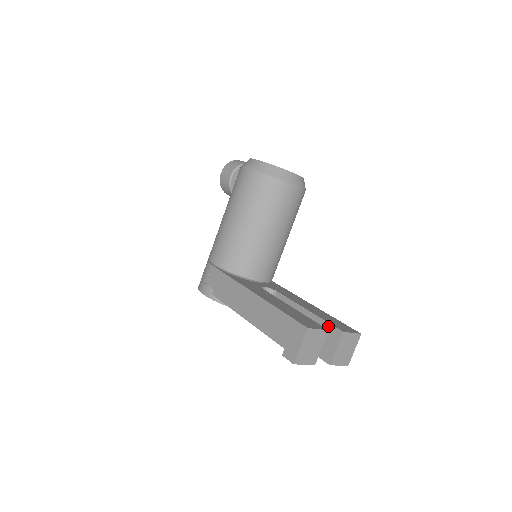
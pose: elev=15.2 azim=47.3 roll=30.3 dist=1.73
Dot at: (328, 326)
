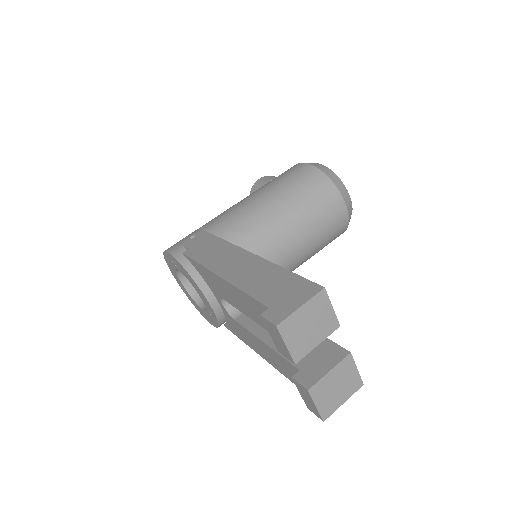
Dot at: (327, 342)
